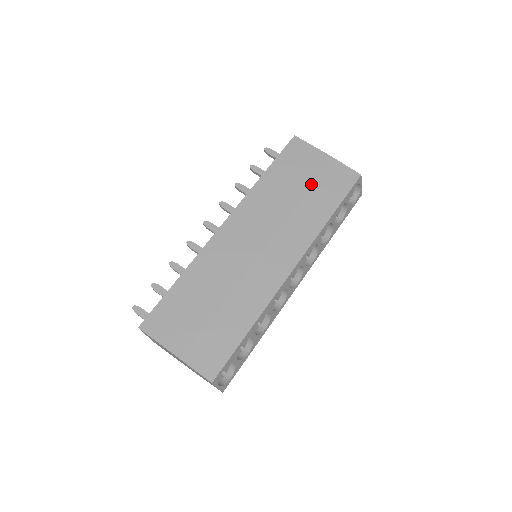
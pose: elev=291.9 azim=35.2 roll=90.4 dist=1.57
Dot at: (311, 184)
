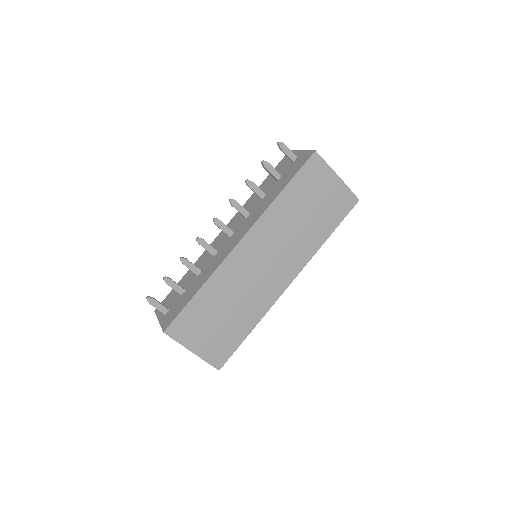
Dot at: (319, 207)
